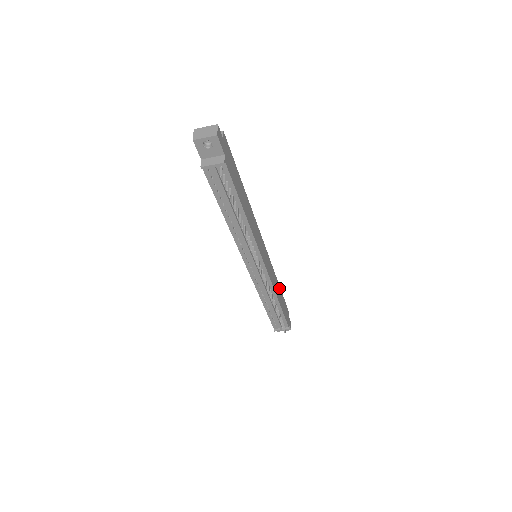
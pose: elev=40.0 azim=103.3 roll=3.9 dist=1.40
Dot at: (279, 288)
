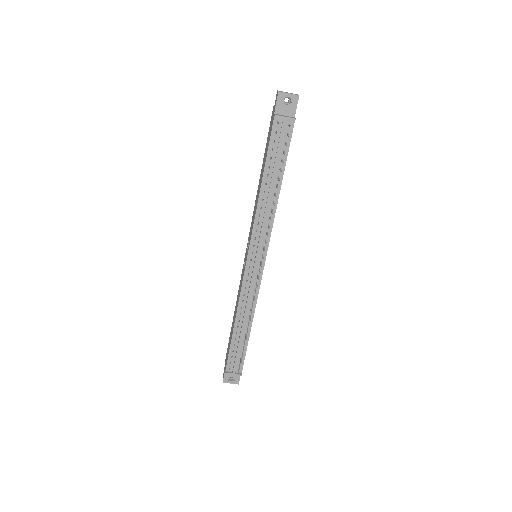
Dot at: occluded
